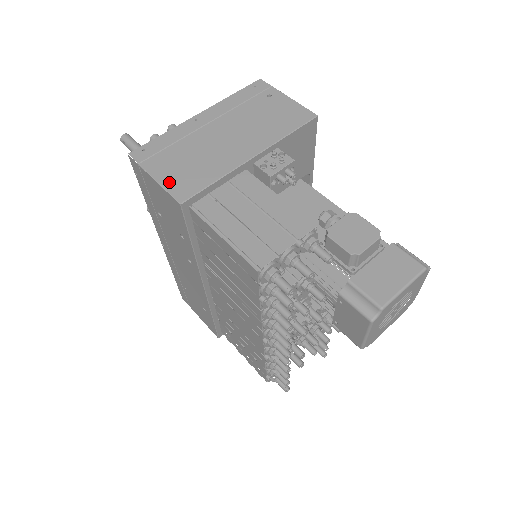
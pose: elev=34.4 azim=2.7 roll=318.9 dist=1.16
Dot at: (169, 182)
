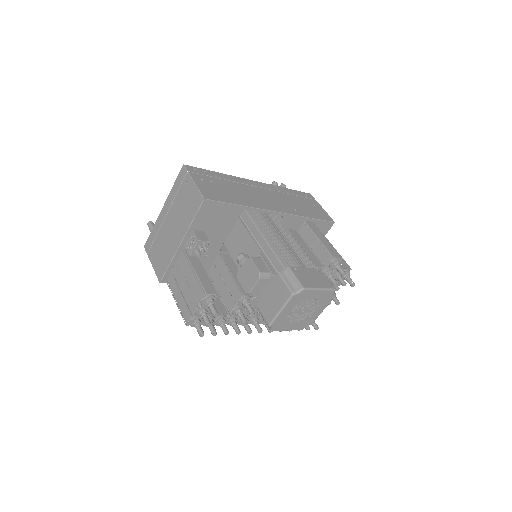
Dot at: (156, 267)
